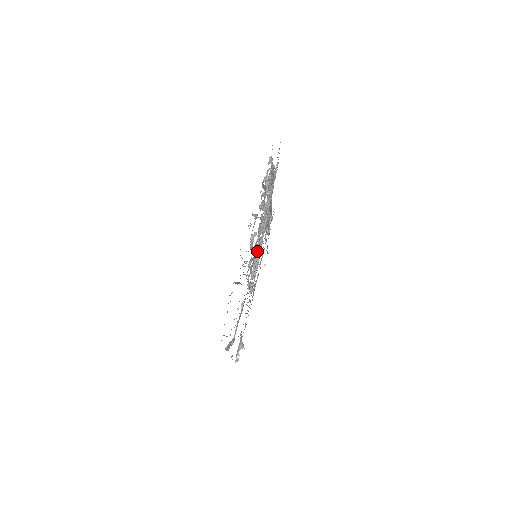
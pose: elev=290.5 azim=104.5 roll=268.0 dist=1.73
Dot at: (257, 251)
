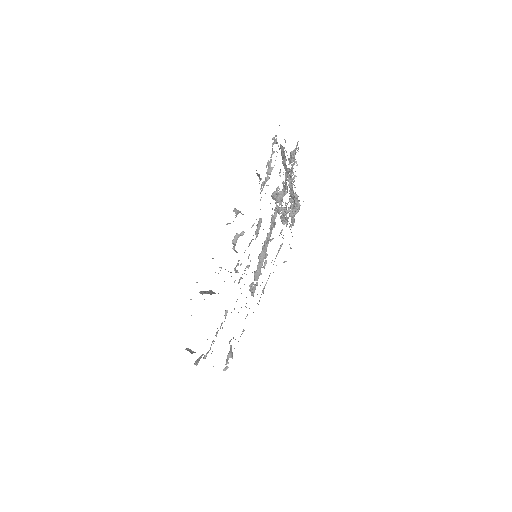
Dot at: occluded
